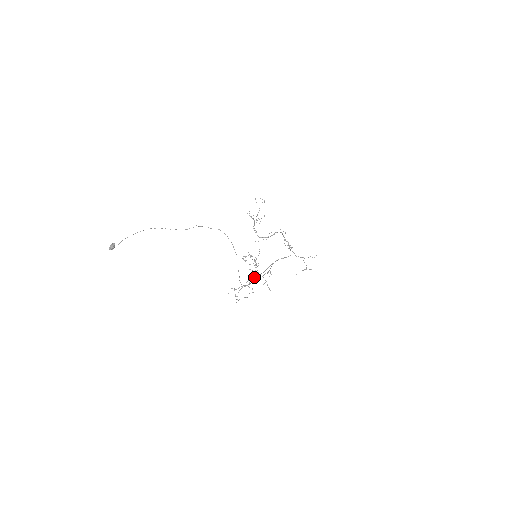
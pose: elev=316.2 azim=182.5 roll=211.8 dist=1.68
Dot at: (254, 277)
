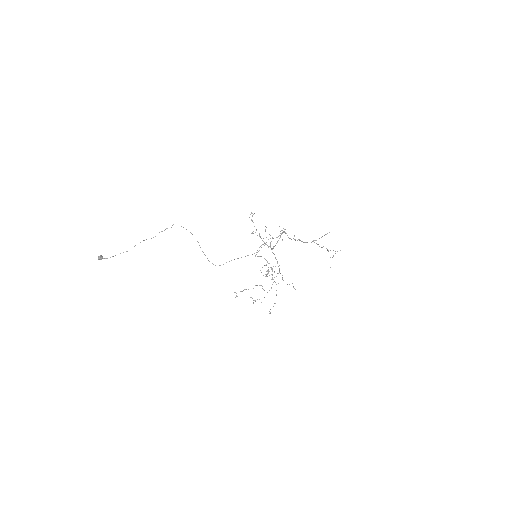
Dot at: (273, 282)
